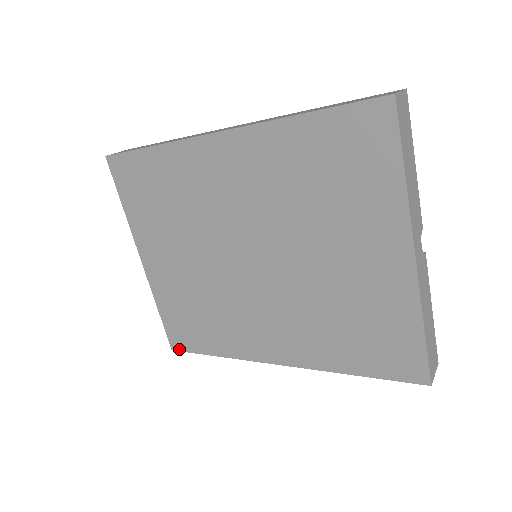
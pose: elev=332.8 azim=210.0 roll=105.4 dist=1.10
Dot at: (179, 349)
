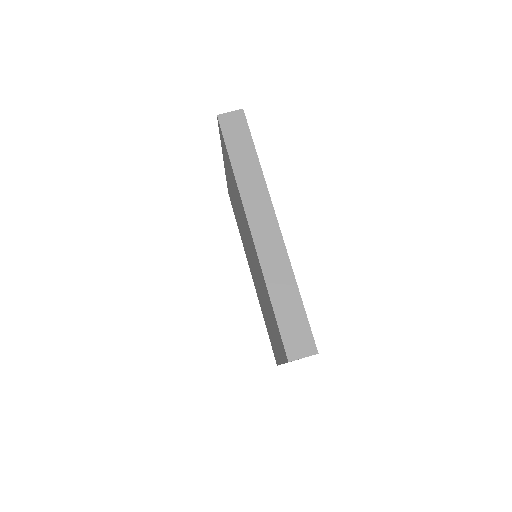
Dot at: occluded
